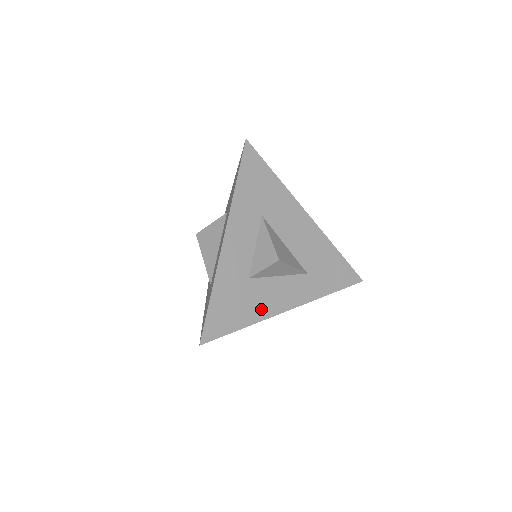
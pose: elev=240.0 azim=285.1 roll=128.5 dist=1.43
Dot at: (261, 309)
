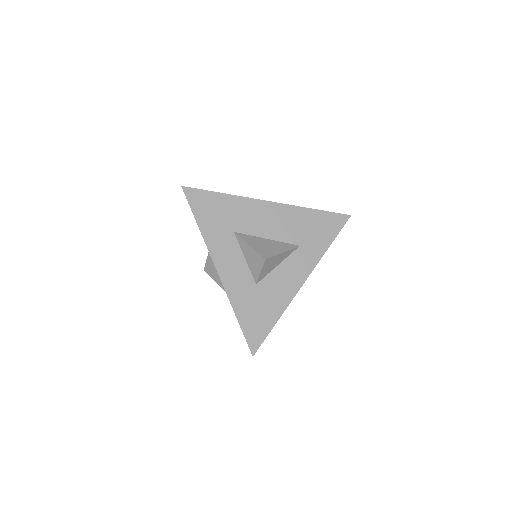
Dot at: (281, 299)
